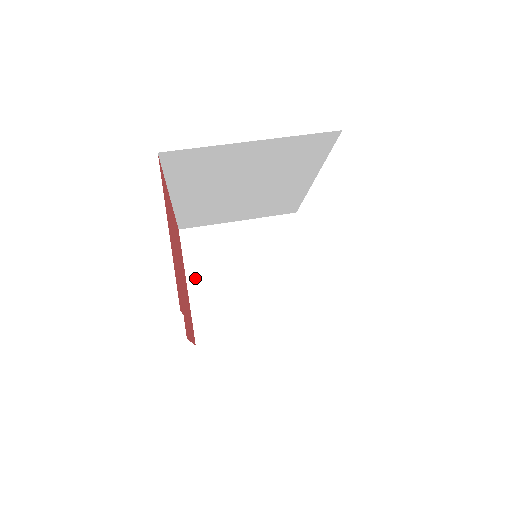
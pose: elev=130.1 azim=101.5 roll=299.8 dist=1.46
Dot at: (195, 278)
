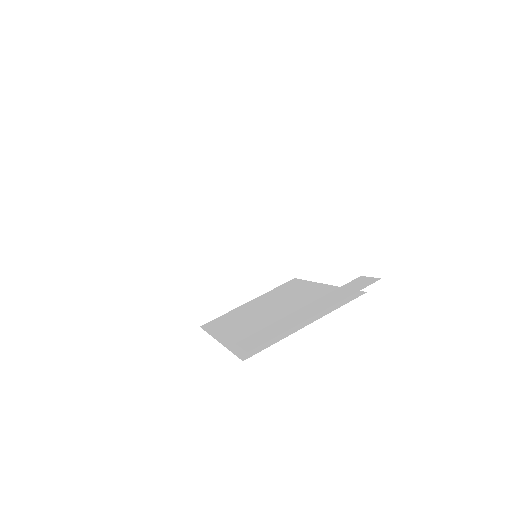
Dot at: (183, 269)
